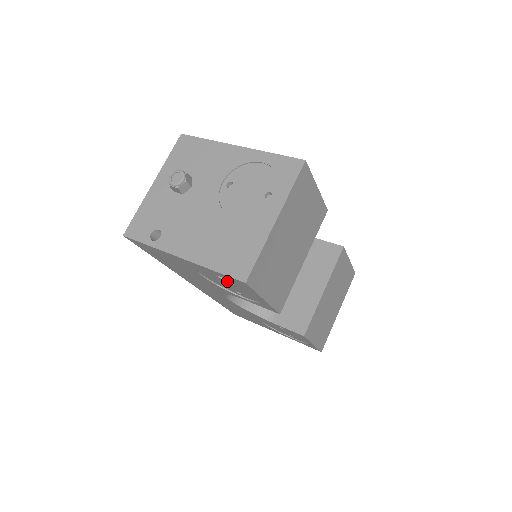
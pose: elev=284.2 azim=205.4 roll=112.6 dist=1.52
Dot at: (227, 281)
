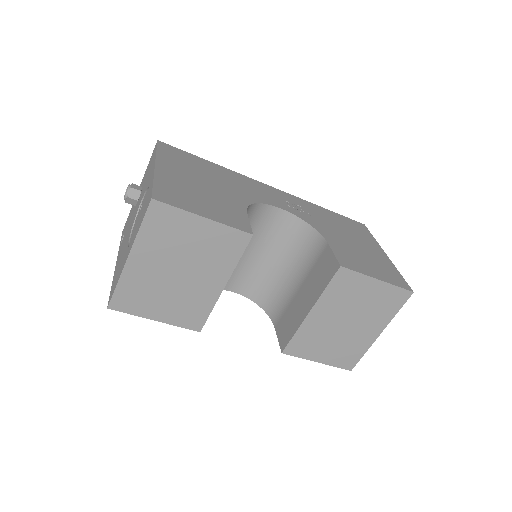
Dot at: occluded
